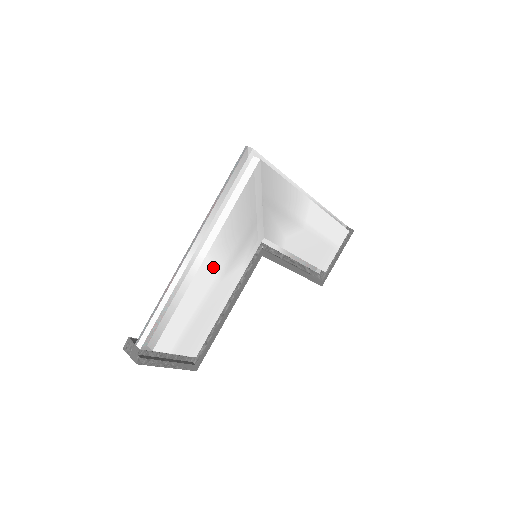
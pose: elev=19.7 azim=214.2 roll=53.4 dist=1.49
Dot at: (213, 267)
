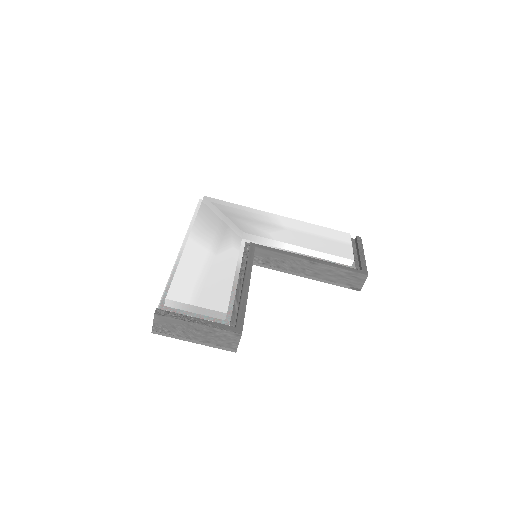
Dot at: (200, 246)
